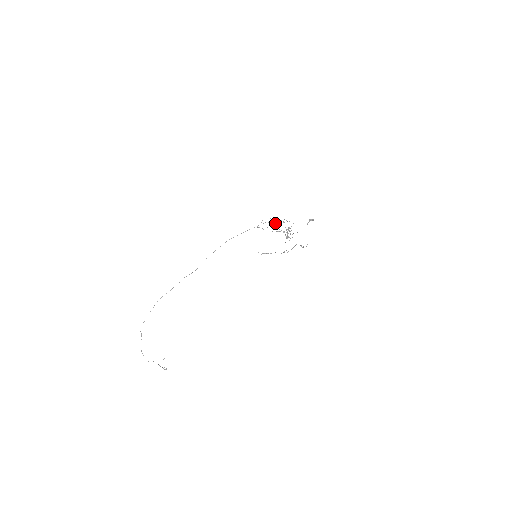
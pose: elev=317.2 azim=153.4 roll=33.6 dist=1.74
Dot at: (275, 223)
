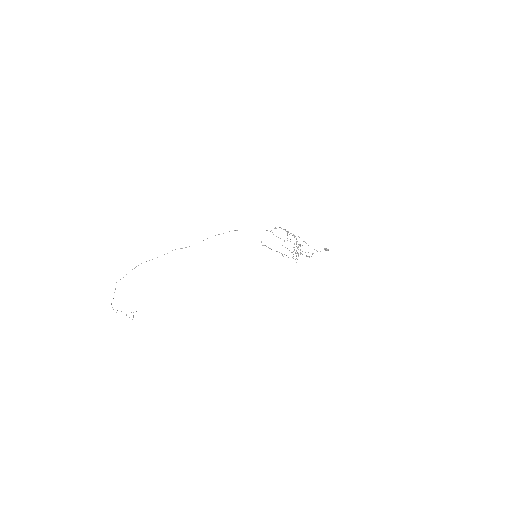
Dot at: (288, 231)
